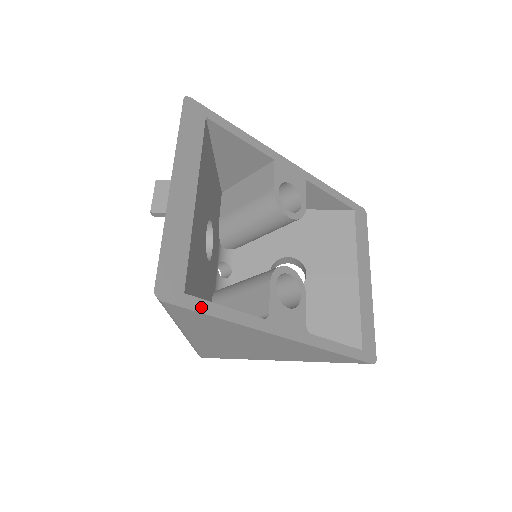
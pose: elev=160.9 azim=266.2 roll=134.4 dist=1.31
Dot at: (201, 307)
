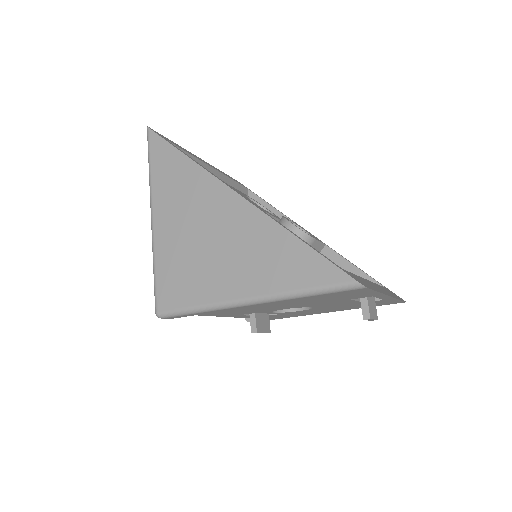
Dot at: (172, 145)
